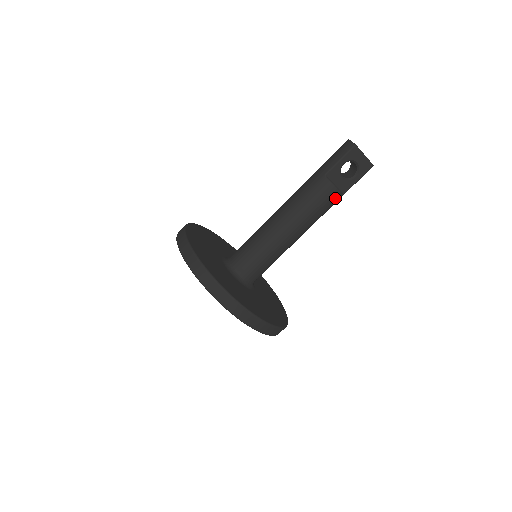
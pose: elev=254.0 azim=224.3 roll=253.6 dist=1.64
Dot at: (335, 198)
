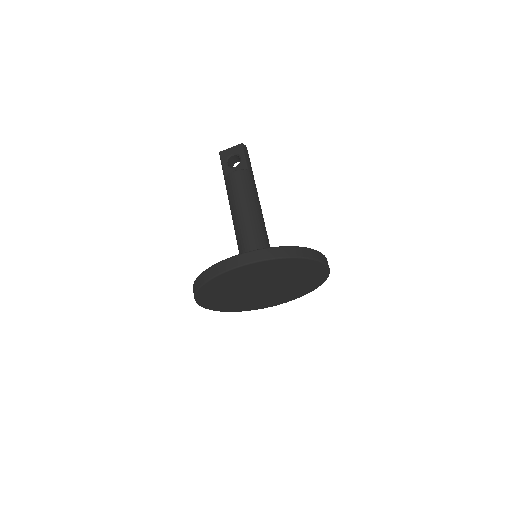
Dot at: (241, 175)
